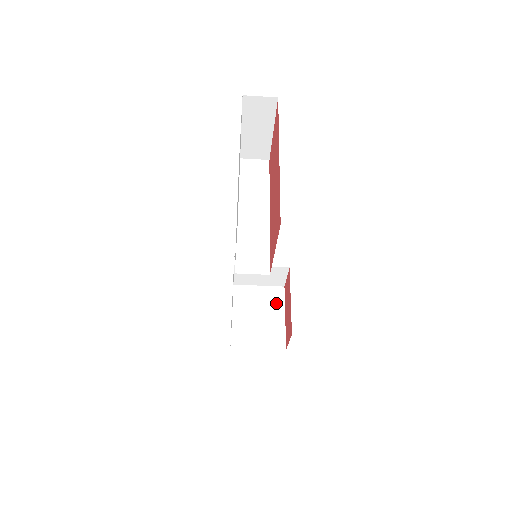
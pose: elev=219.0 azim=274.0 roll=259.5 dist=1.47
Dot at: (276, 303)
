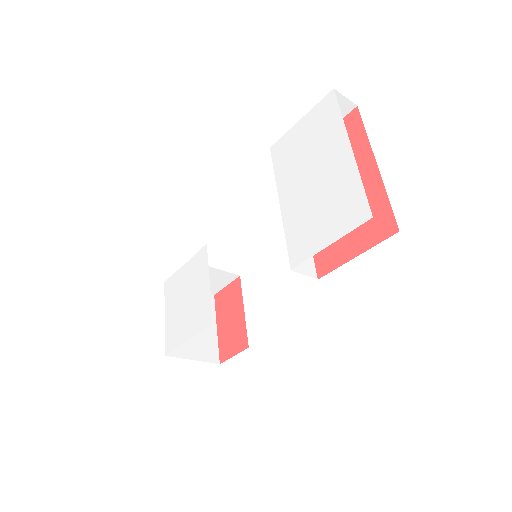
Dot at: occluded
